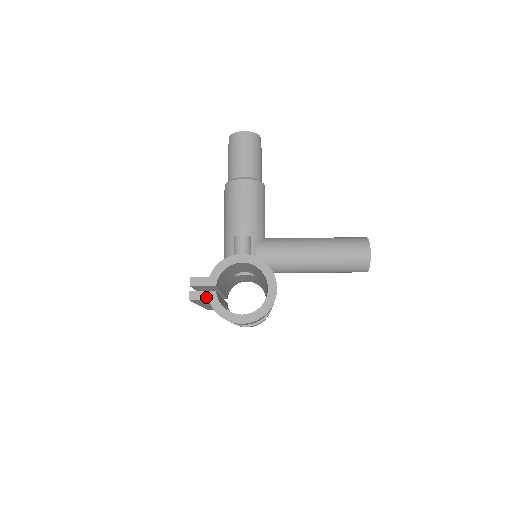
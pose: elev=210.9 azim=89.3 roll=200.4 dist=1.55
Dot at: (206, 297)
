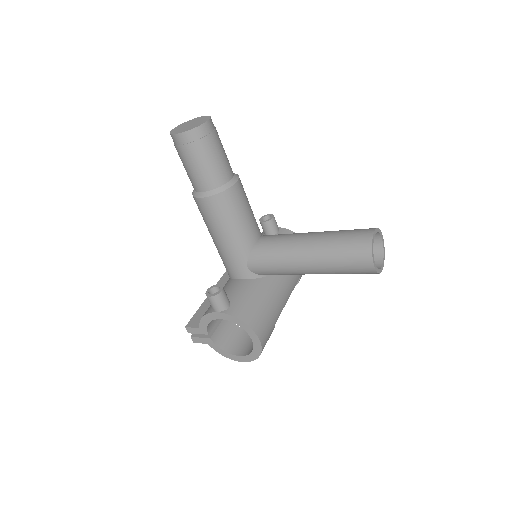
Dot at: (205, 342)
